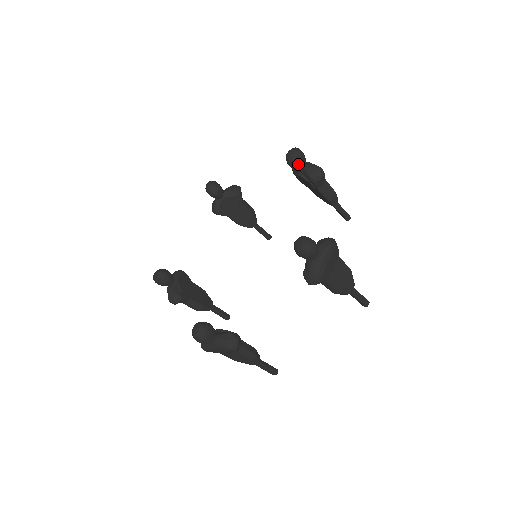
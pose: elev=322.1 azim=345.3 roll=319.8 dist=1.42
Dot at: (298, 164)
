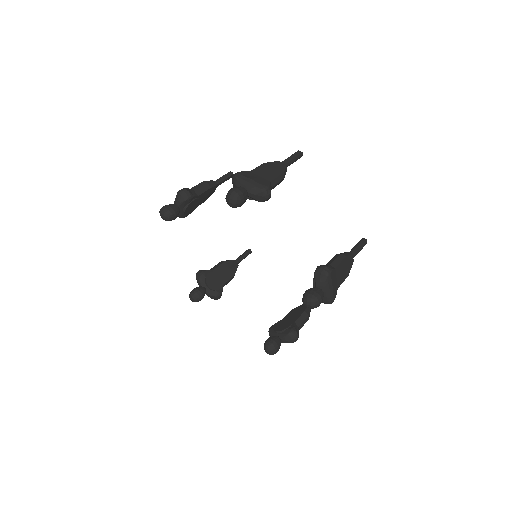
Dot at: occluded
